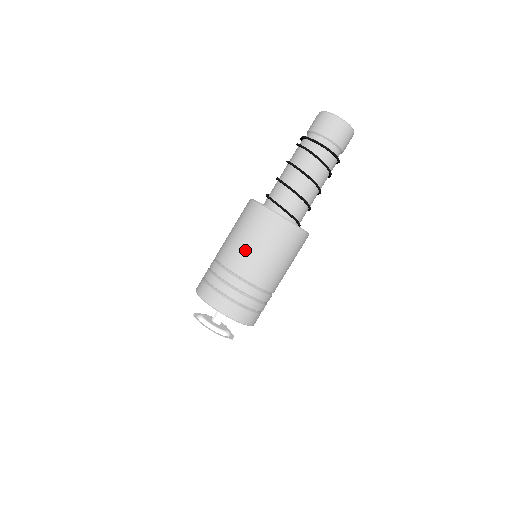
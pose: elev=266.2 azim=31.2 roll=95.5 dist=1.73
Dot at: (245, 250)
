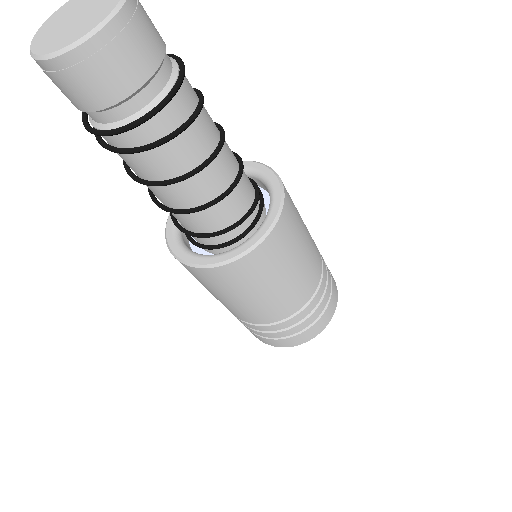
Dot at: (265, 304)
